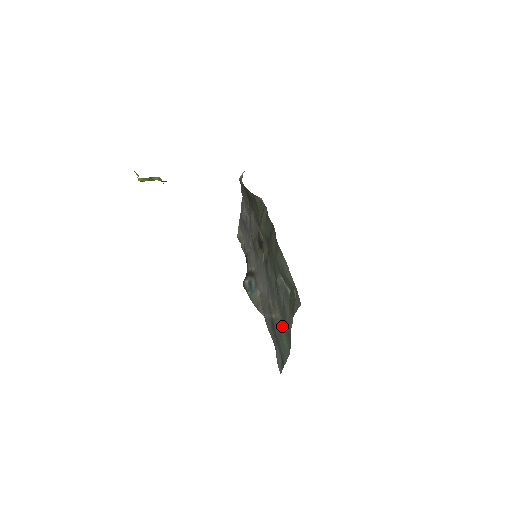
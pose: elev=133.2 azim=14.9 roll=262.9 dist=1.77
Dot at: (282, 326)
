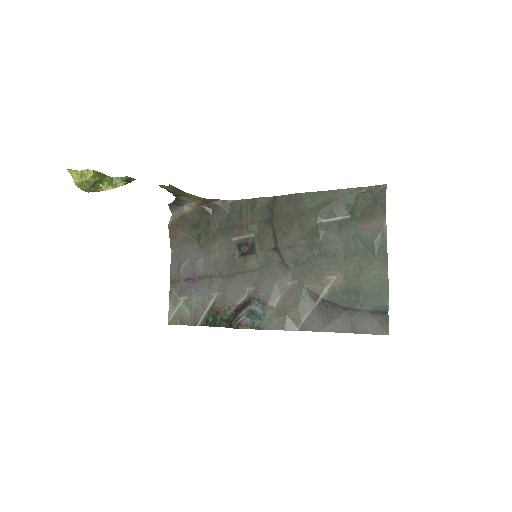
Dot at: (352, 275)
